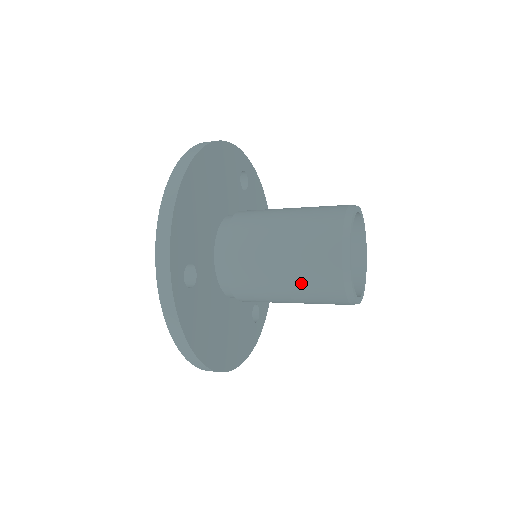
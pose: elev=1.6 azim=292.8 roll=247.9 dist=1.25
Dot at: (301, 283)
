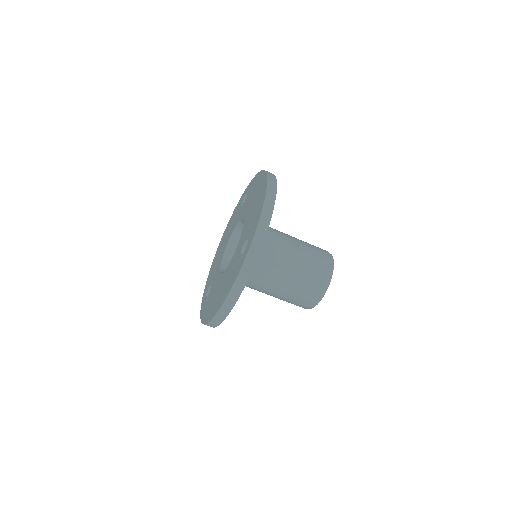
Dot at: (298, 284)
